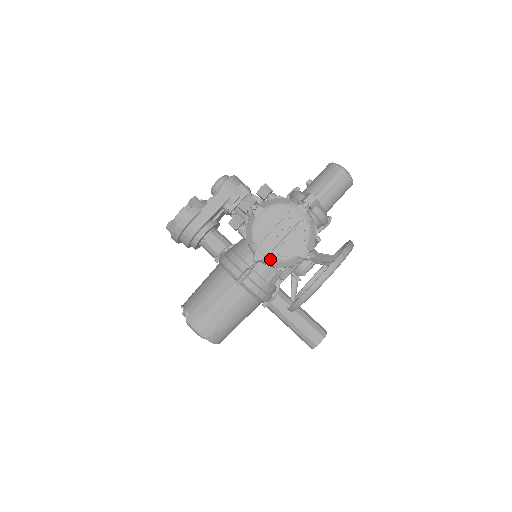
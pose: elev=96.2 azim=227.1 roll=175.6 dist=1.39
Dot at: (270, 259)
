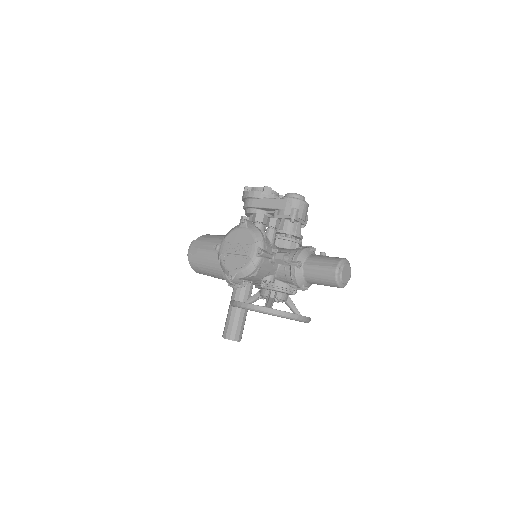
Dot at: (220, 255)
